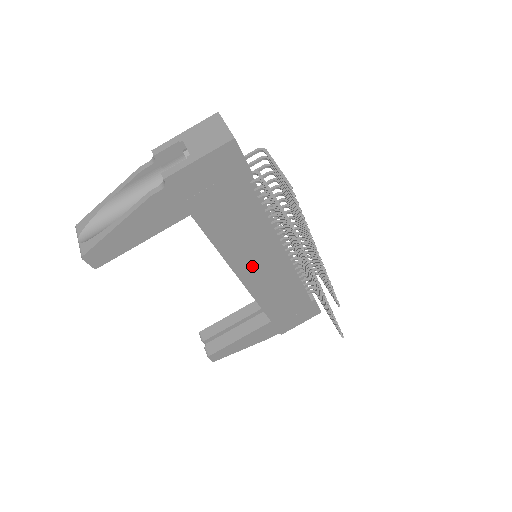
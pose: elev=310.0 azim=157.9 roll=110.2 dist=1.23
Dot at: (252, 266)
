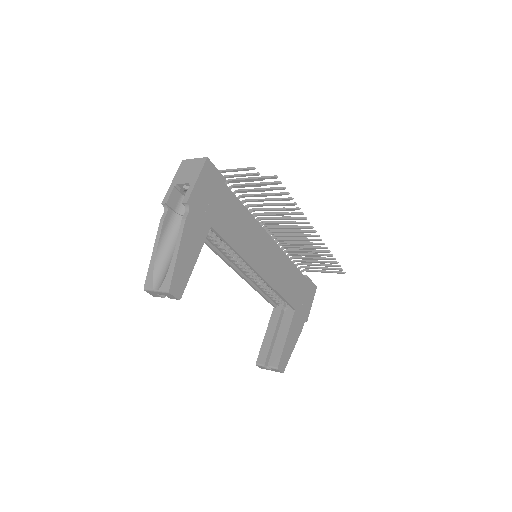
Dot at: (260, 259)
